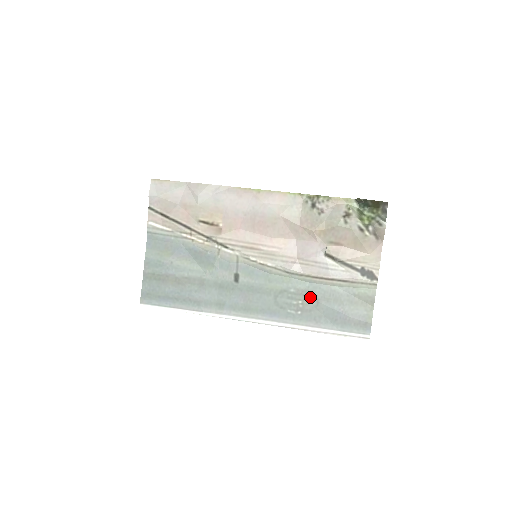
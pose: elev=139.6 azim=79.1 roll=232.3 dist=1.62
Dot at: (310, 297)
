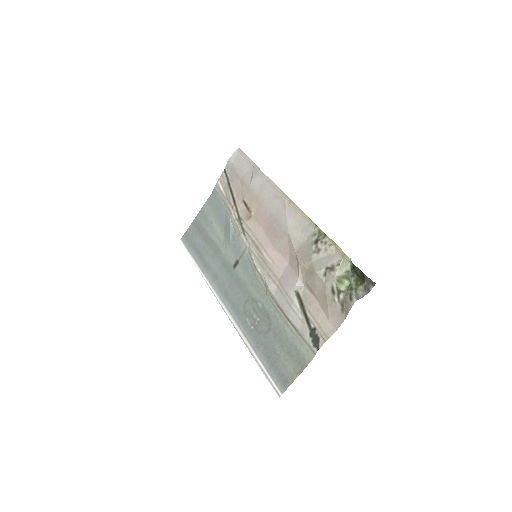
Dot at: (267, 321)
